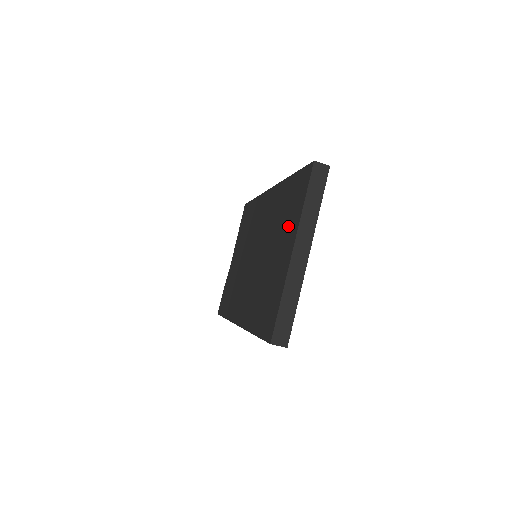
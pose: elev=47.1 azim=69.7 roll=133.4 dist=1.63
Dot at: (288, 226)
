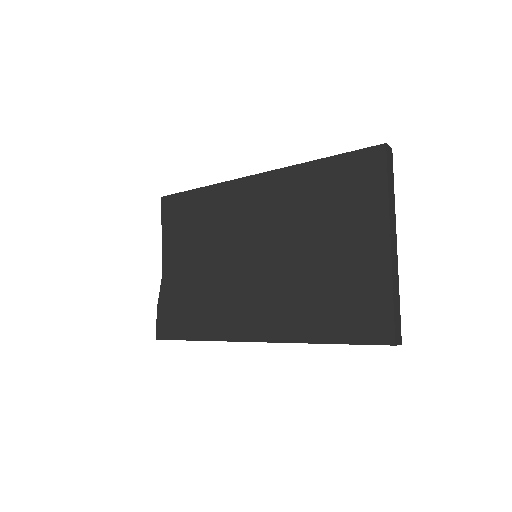
Dot at: (355, 215)
